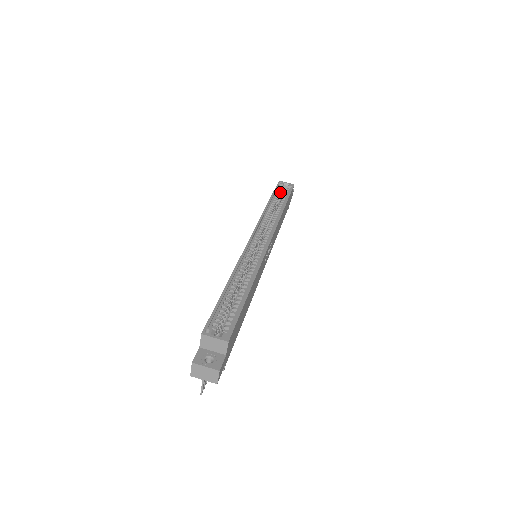
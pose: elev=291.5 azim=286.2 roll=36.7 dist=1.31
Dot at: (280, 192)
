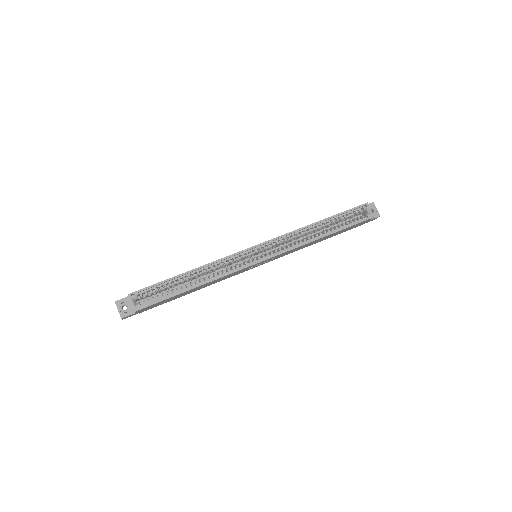
Dot at: (351, 215)
